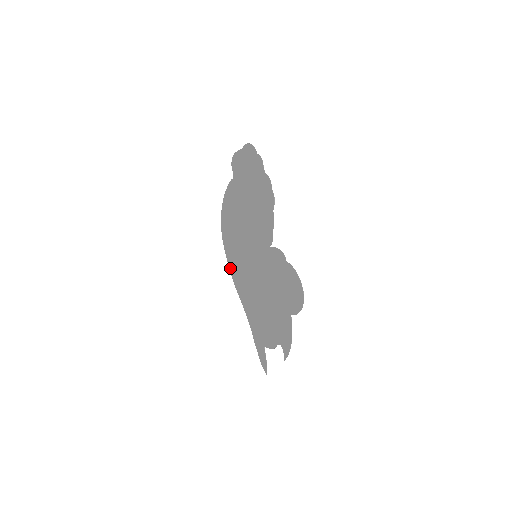
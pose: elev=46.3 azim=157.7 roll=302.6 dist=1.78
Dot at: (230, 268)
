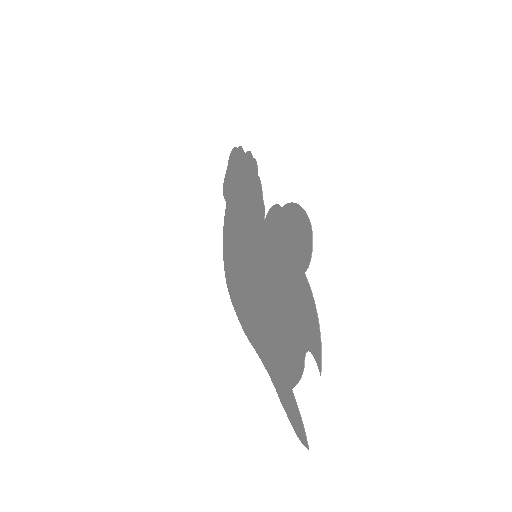
Dot at: (238, 317)
